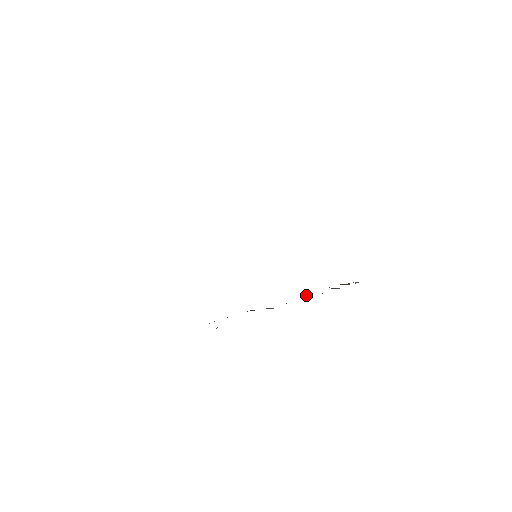
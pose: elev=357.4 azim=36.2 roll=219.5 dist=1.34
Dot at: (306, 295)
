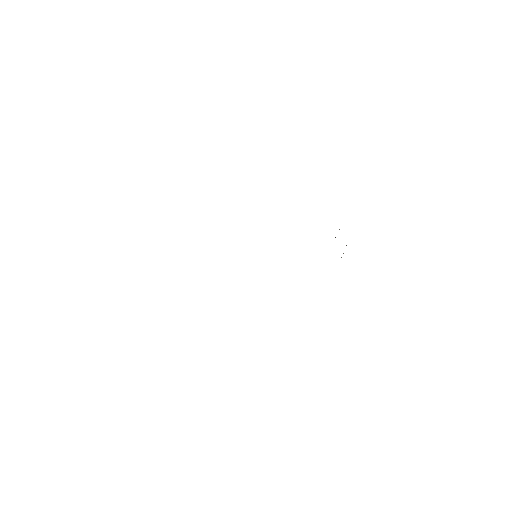
Dot at: occluded
